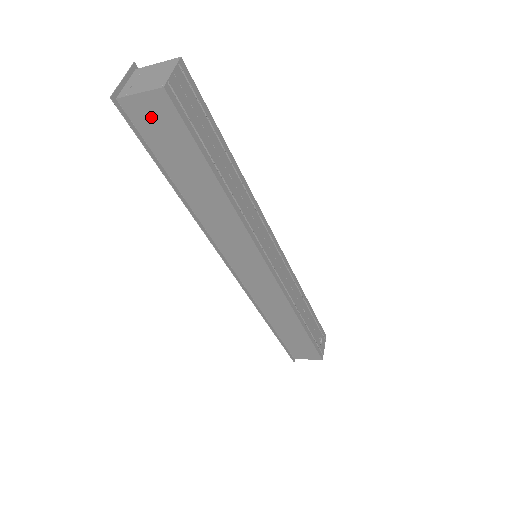
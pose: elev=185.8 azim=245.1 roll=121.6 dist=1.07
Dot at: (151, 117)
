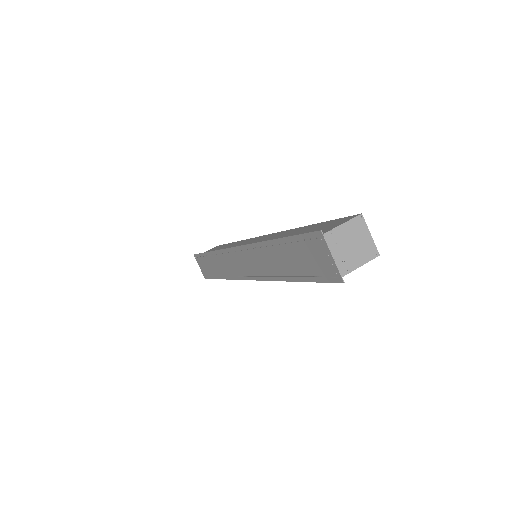
Dot at: occluded
